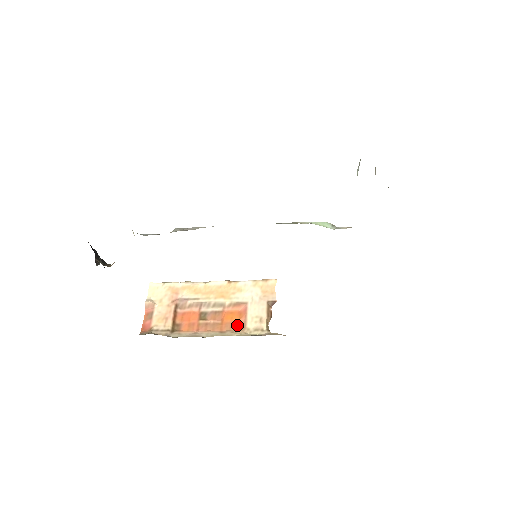
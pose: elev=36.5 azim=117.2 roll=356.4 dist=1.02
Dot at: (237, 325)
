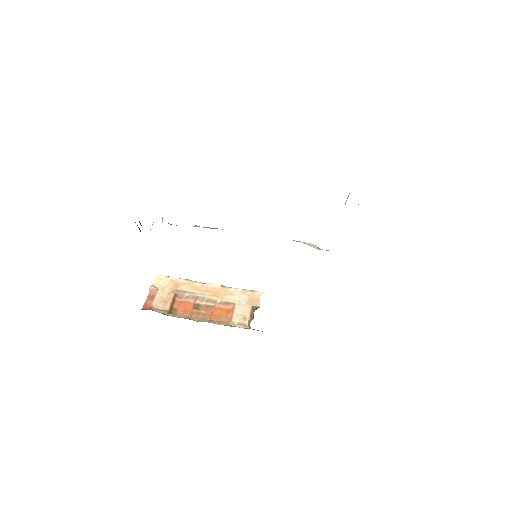
Dot at: (224, 318)
